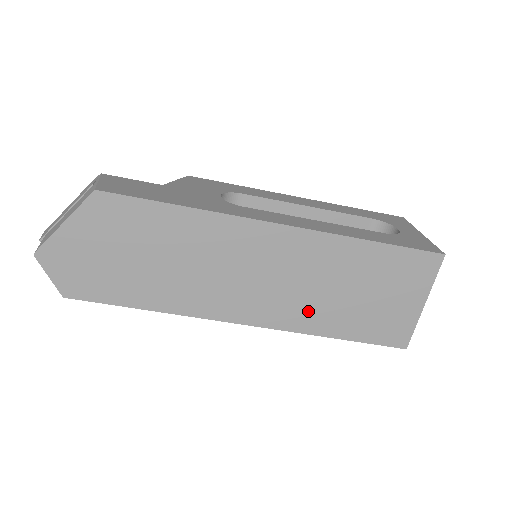
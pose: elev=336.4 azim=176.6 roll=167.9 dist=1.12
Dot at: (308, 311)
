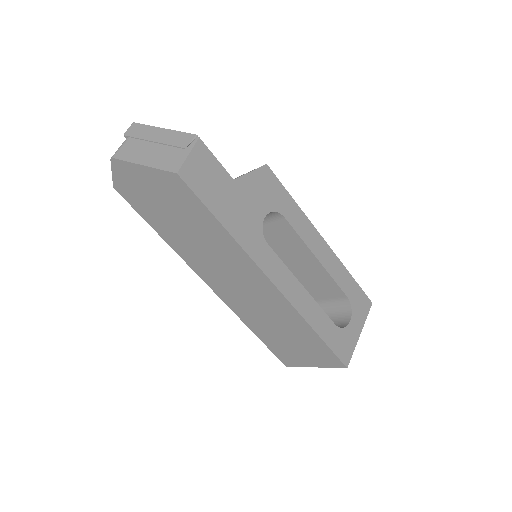
Dot at: (251, 315)
